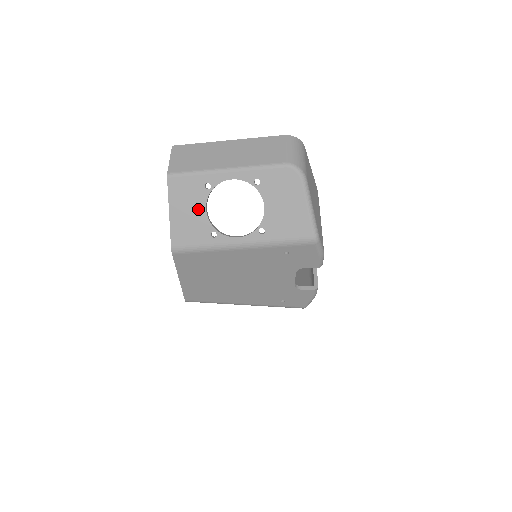
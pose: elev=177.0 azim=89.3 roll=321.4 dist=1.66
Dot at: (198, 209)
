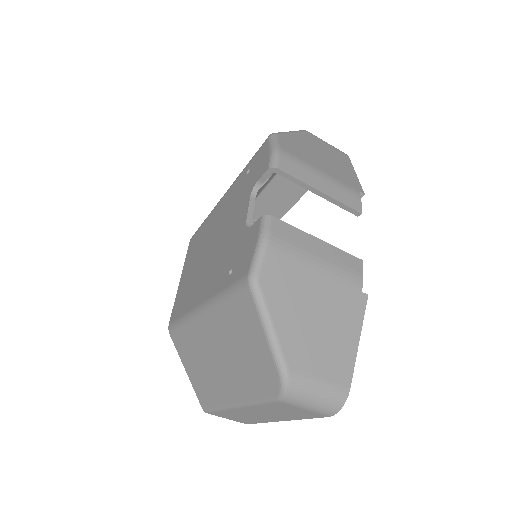
Dot at: occluded
